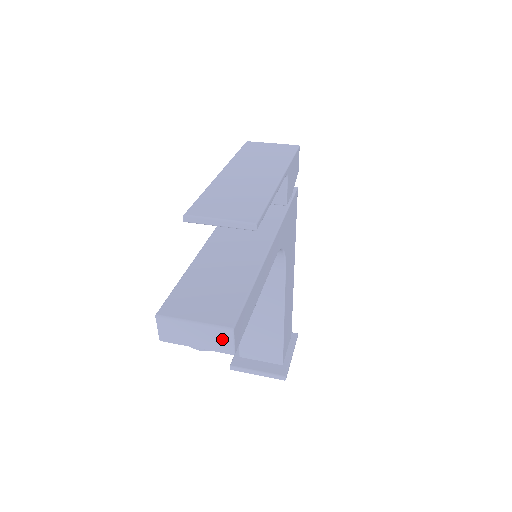
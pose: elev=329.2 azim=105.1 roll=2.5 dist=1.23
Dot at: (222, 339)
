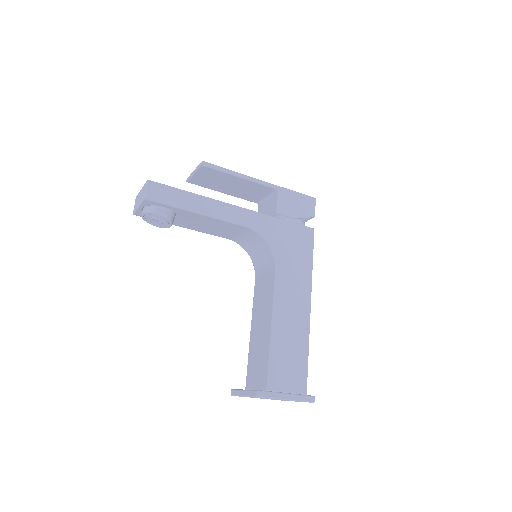
Dot at: (144, 190)
